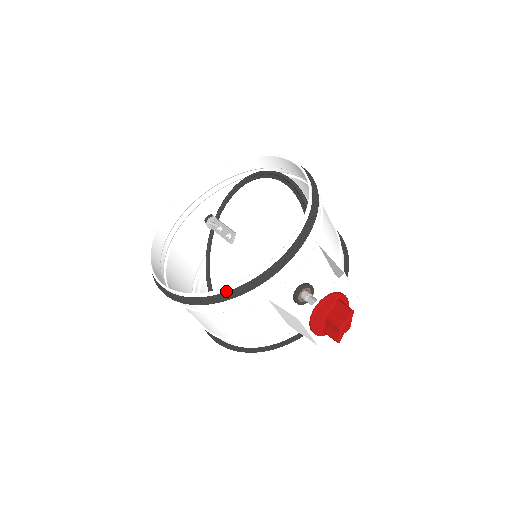
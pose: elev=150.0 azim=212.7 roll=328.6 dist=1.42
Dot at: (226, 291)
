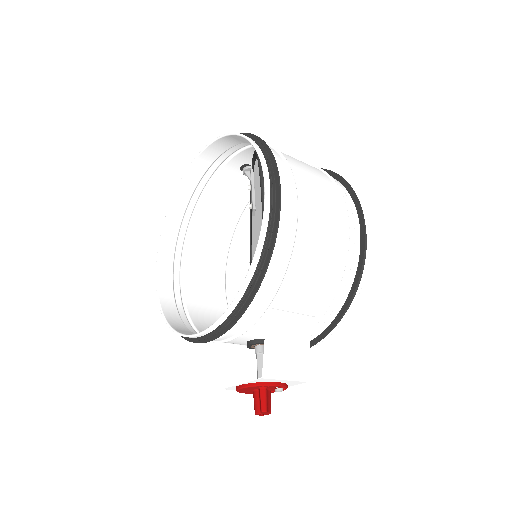
Dot at: occluded
